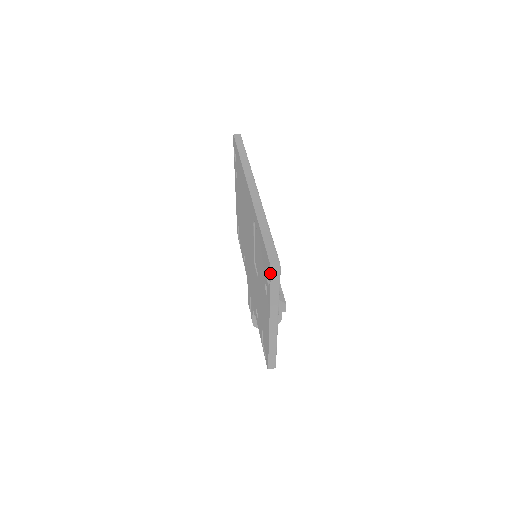
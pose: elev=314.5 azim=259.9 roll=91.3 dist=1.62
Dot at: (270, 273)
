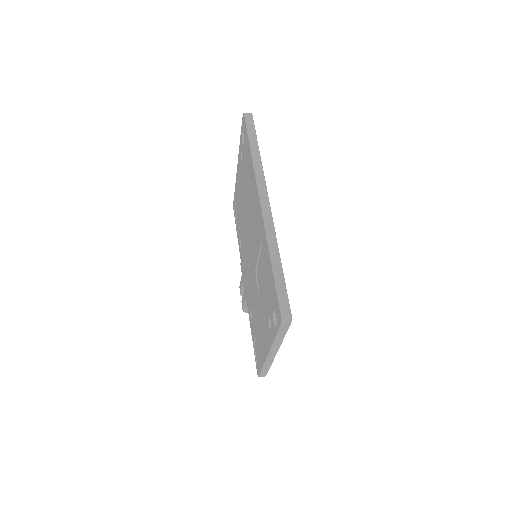
Dot at: (279, 324)
